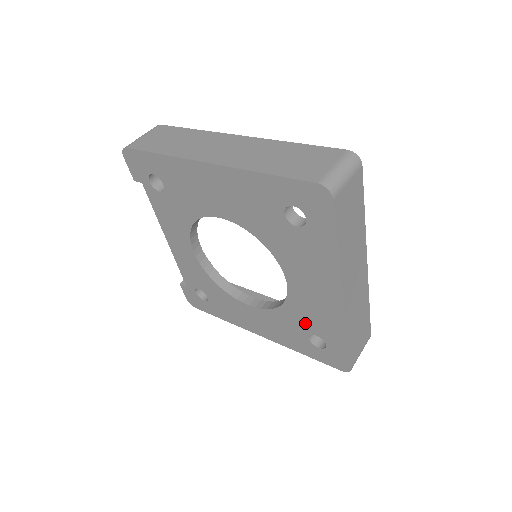
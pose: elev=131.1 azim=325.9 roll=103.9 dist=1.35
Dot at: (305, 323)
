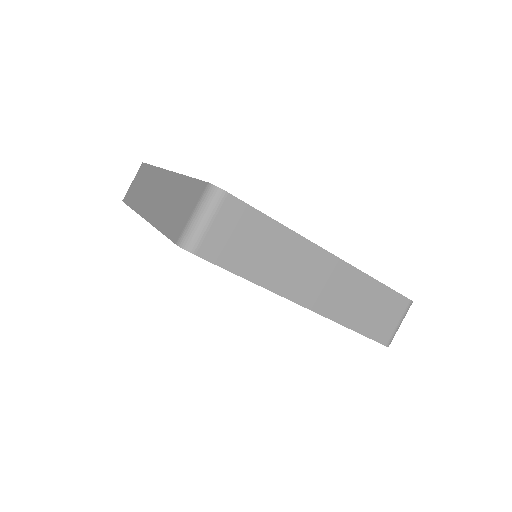
Dot at: occluded
